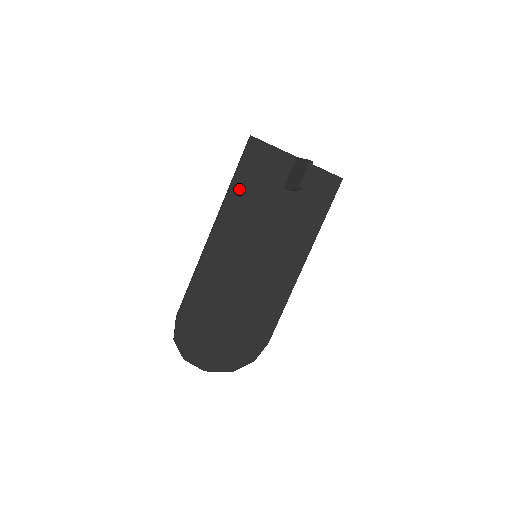
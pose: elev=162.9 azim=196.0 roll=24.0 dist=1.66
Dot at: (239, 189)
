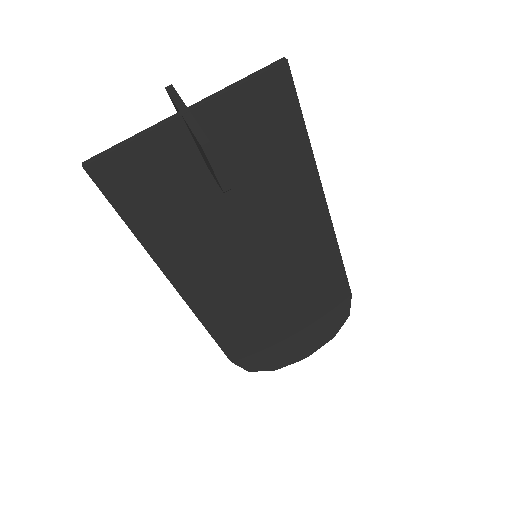
Dot at: (152, 231)
